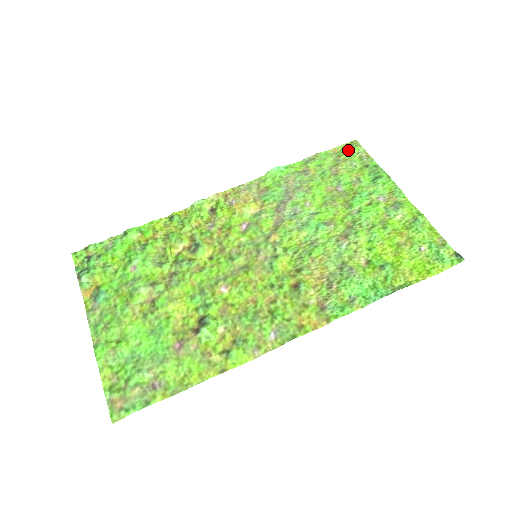
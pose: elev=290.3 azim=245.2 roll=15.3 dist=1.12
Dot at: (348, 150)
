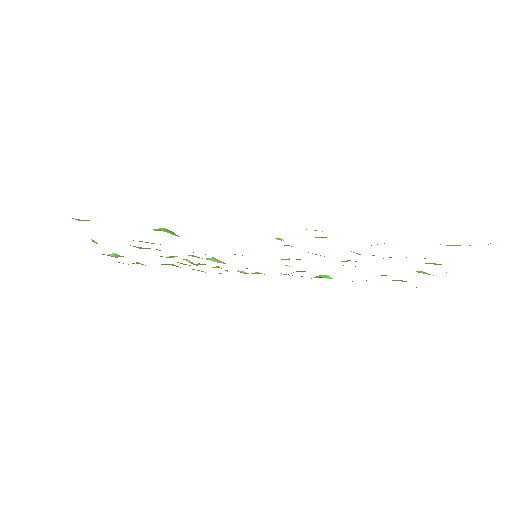
Dot at: occluded
